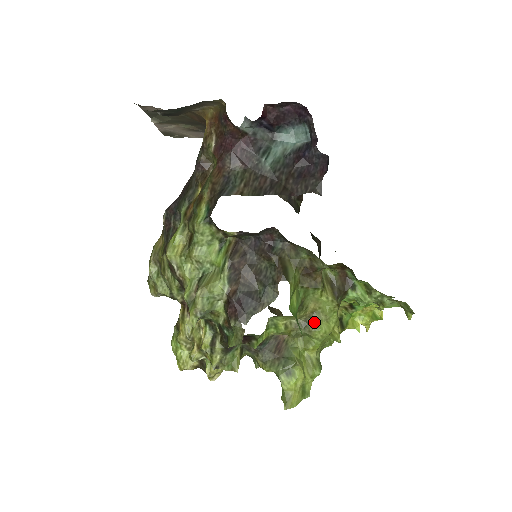
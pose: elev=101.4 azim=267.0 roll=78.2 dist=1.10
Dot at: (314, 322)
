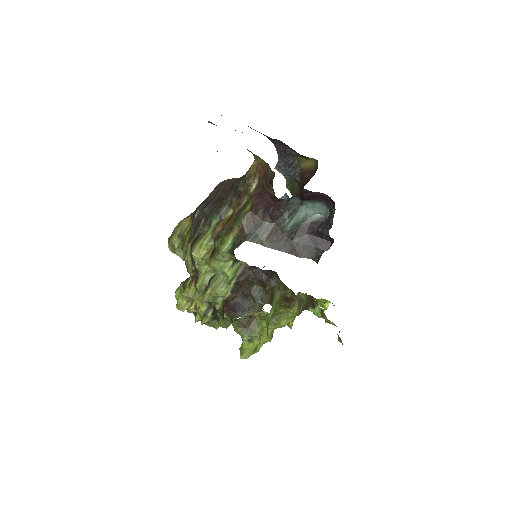
Dot at: (279, 319)
